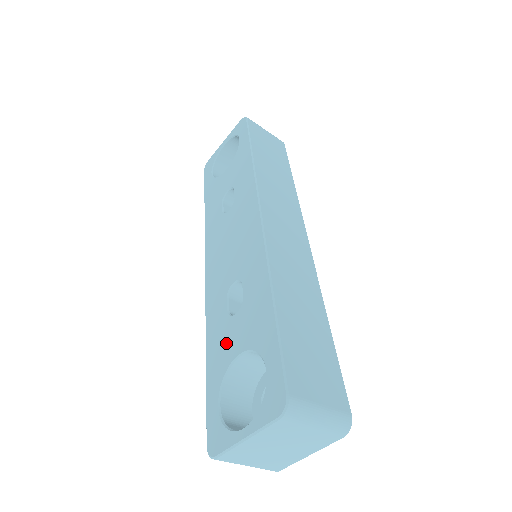
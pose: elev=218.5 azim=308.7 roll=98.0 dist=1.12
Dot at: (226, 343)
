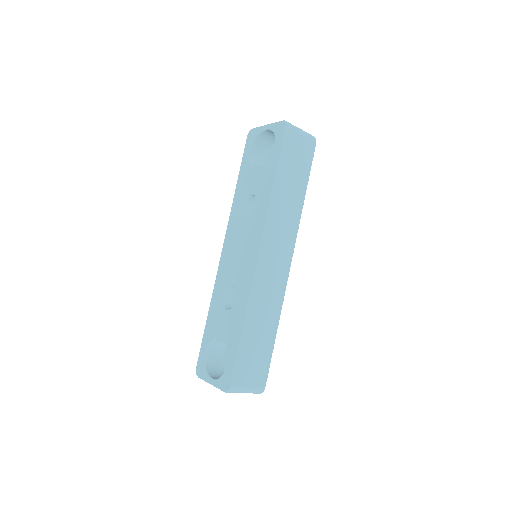
Dot at: (217, 322)
